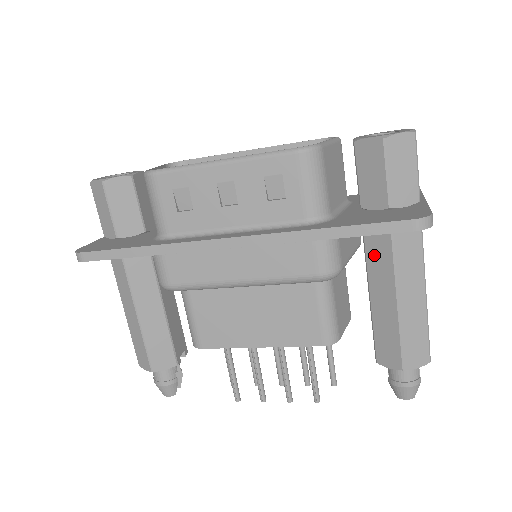
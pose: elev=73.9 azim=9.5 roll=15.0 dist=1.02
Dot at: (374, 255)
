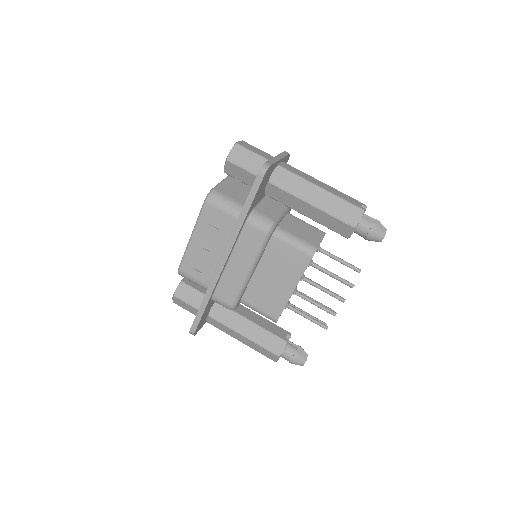
Dot at: (283, 200)
